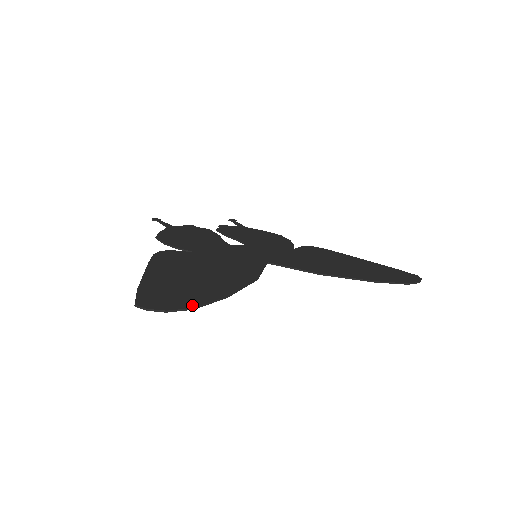
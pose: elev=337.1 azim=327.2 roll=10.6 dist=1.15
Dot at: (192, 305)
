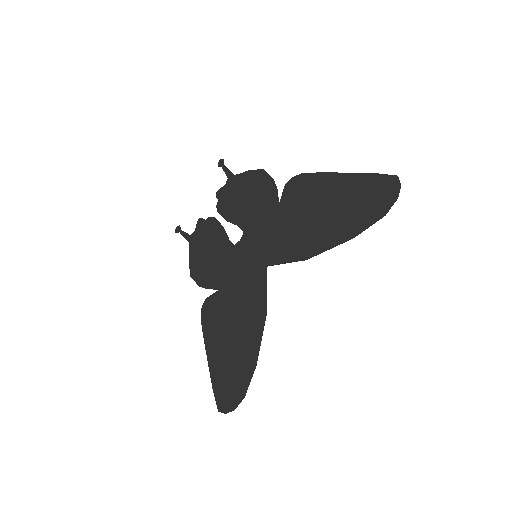
Dot at: (242, 394)
